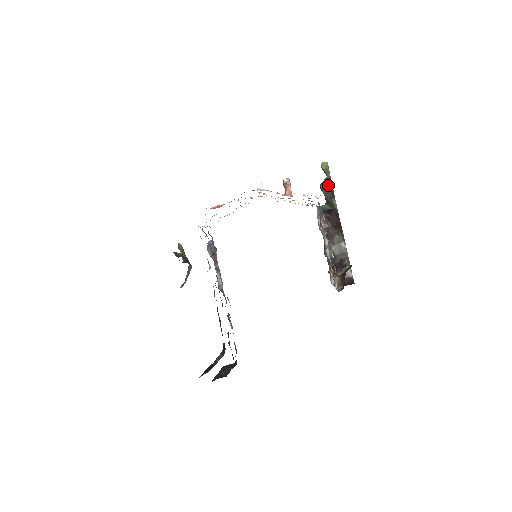
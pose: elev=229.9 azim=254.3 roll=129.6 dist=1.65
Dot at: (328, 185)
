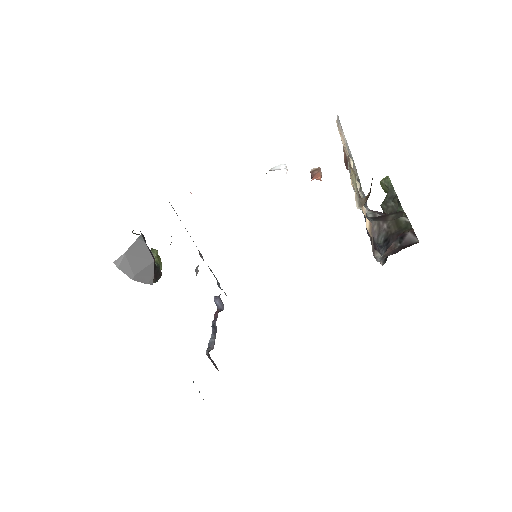
Dot at: (391, 199)
